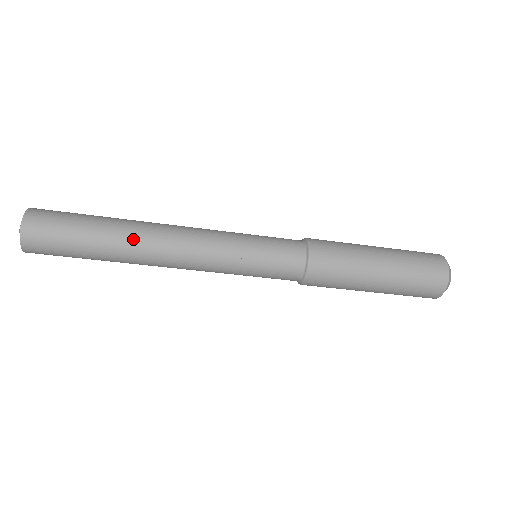
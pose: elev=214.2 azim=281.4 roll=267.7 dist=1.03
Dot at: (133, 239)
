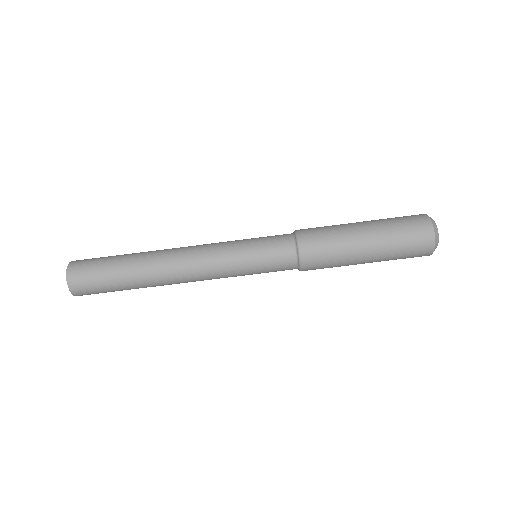
Dot at: (150, 263)
